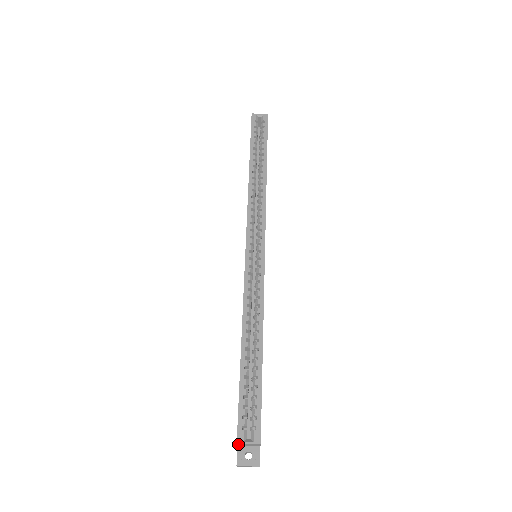
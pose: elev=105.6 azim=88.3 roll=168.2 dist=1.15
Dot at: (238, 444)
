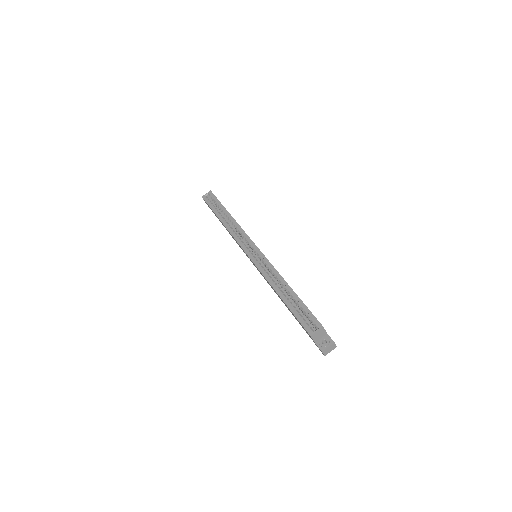
Dot at: (313, 338)
